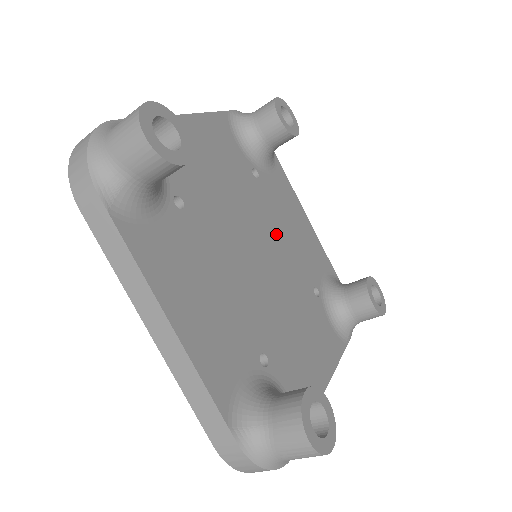
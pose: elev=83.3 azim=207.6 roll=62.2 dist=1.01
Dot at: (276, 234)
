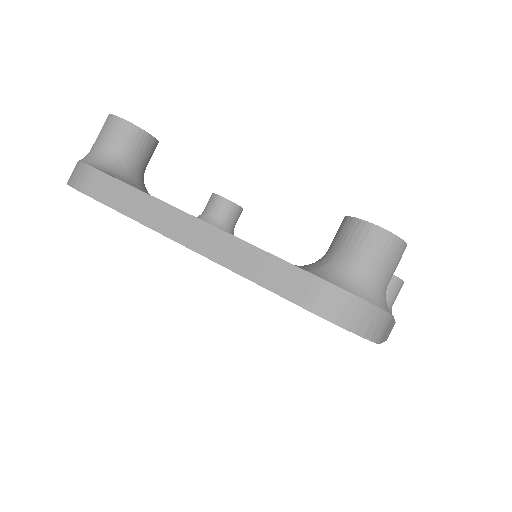
Dot at: occluded
